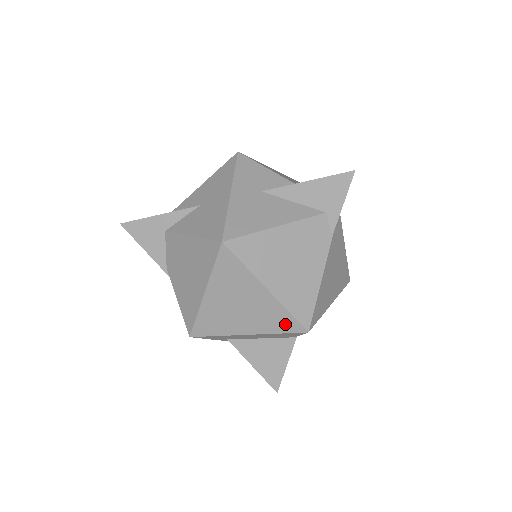
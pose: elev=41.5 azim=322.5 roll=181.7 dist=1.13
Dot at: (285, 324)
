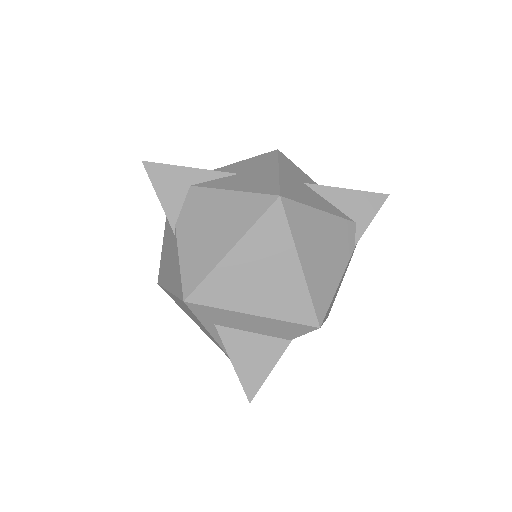
Dot at: (300, 311)
